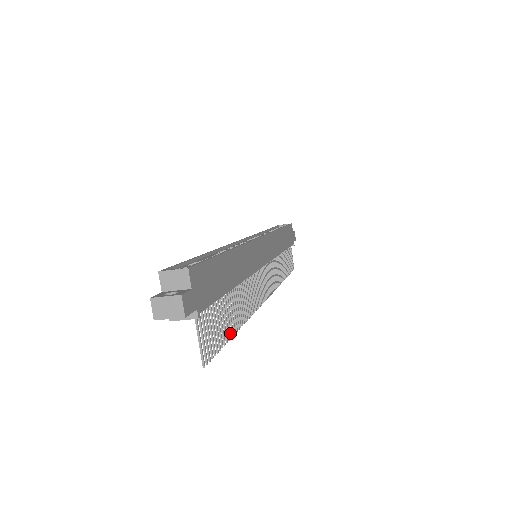
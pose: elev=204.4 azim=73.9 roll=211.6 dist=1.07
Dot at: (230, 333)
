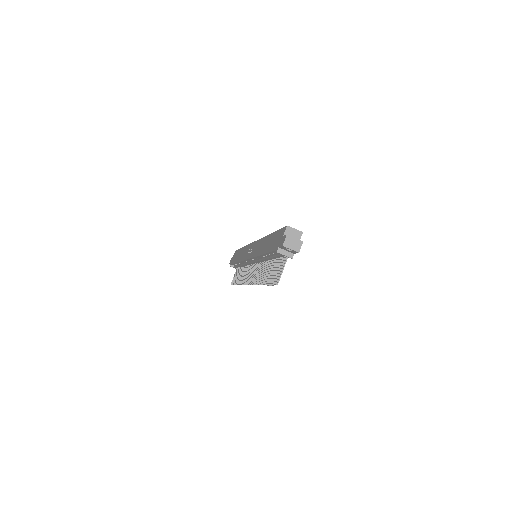
Dot at: (267, 282)
